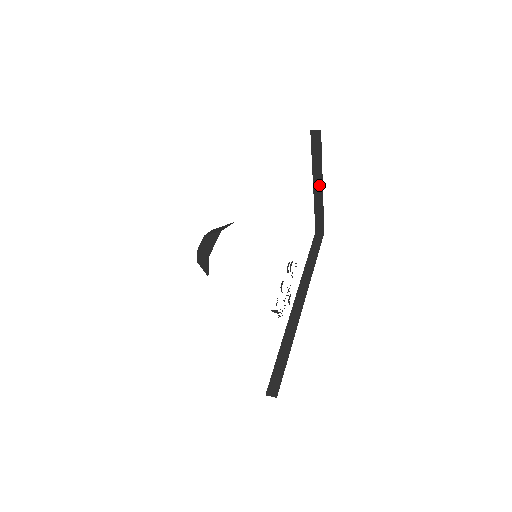
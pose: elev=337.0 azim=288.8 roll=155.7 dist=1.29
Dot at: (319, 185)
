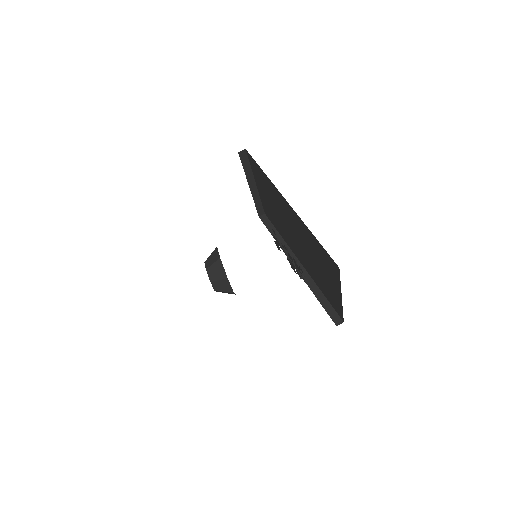
Dot at: (253, 185)
